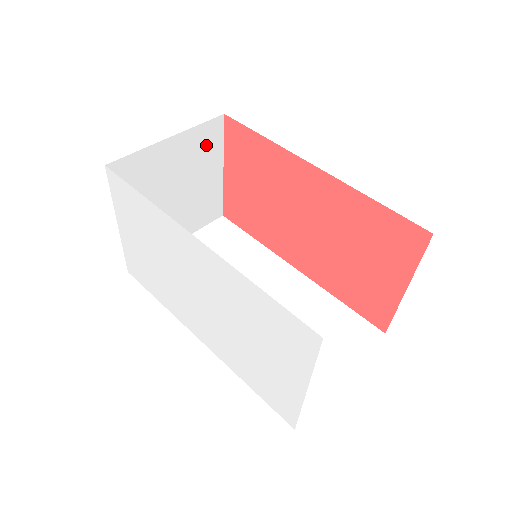
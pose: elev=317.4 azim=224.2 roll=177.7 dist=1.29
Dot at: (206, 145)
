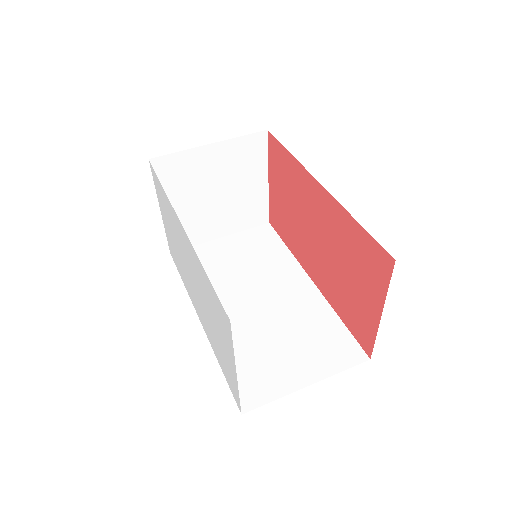
Dot at: (249, 155)
